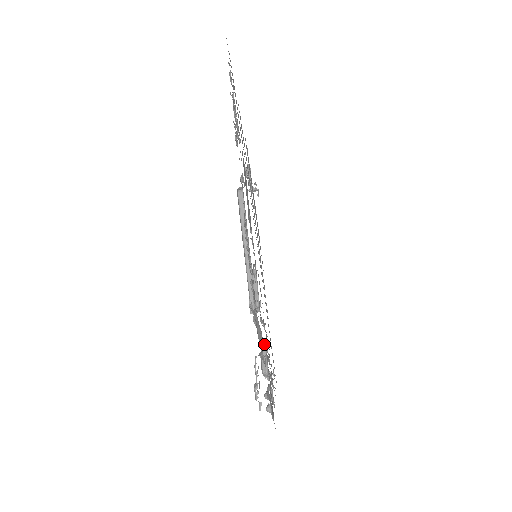
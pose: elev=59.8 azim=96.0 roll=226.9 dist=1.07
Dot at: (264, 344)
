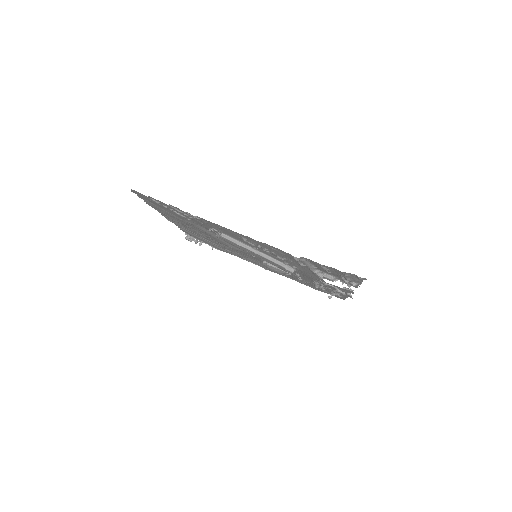
Dot at: (317, 270)
